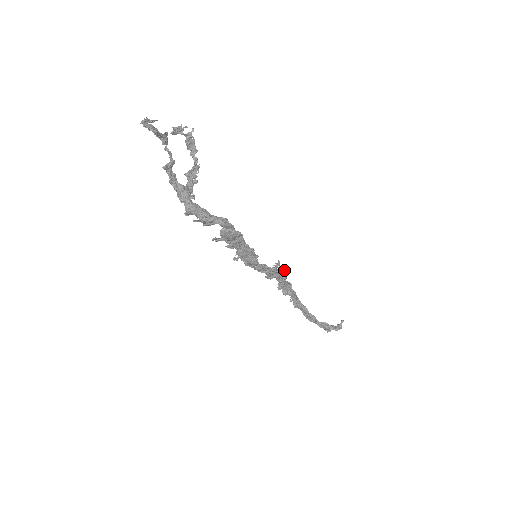
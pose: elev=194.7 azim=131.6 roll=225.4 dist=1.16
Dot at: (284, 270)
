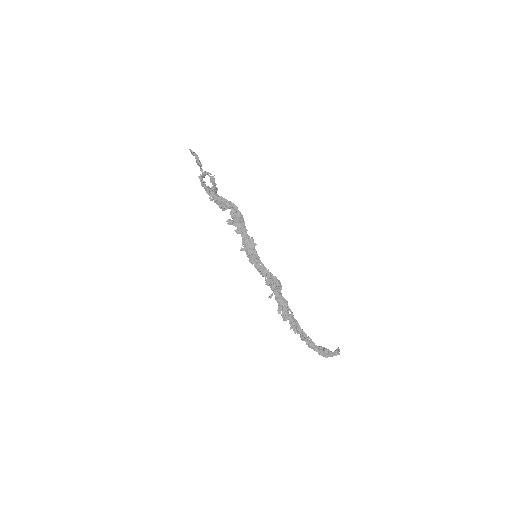
Dot at: occluded
